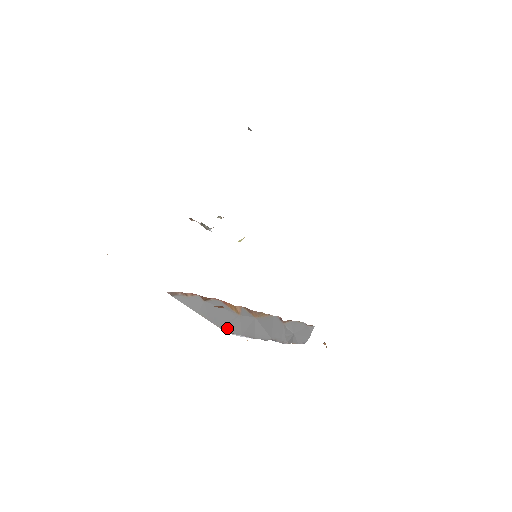
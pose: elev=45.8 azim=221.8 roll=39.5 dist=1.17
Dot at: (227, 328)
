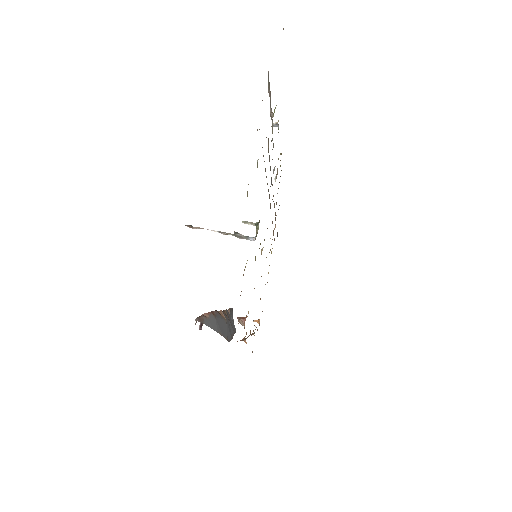
Dot at: (228, 338)
